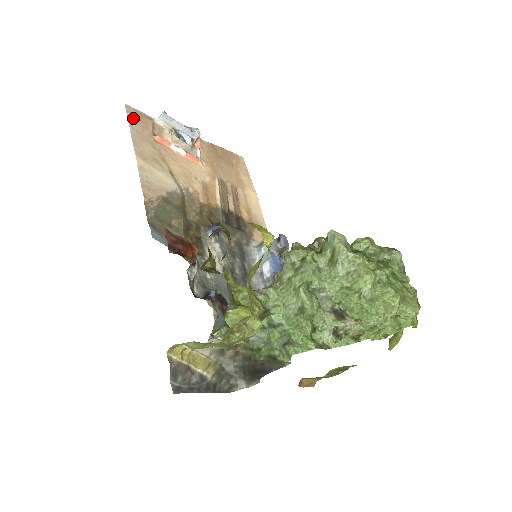
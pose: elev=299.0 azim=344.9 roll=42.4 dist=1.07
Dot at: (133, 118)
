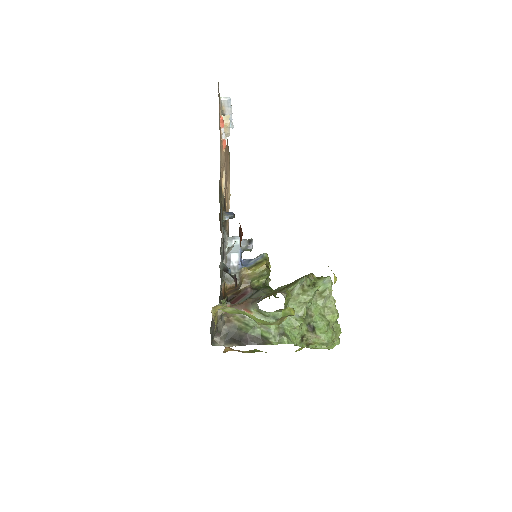
Dot at: occluded
